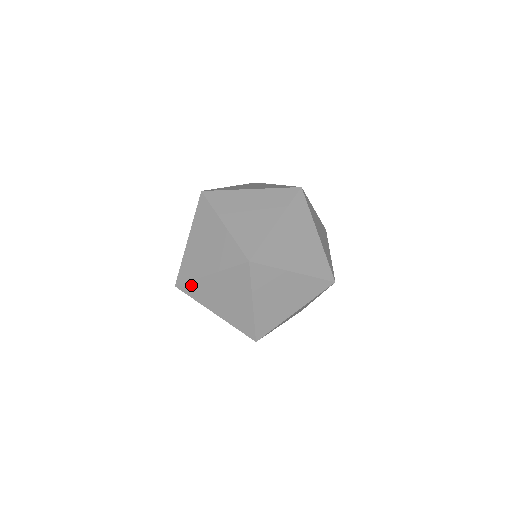
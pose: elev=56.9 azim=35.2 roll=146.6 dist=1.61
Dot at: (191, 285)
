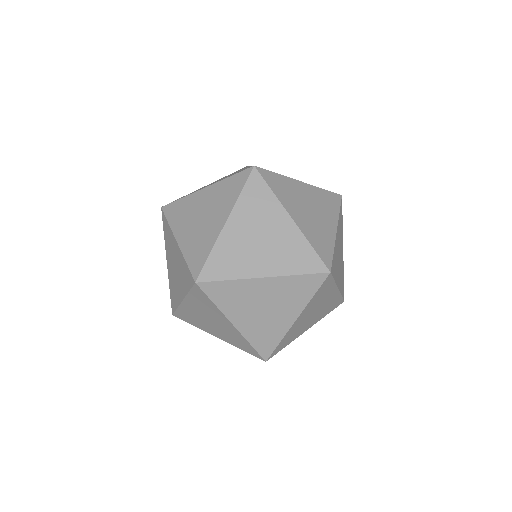
Dot at: (180, 312)
